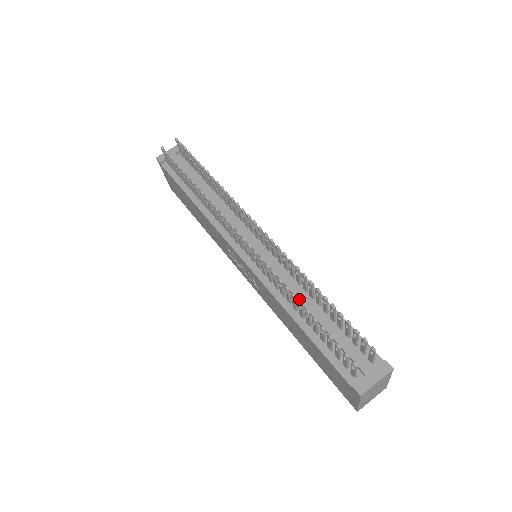
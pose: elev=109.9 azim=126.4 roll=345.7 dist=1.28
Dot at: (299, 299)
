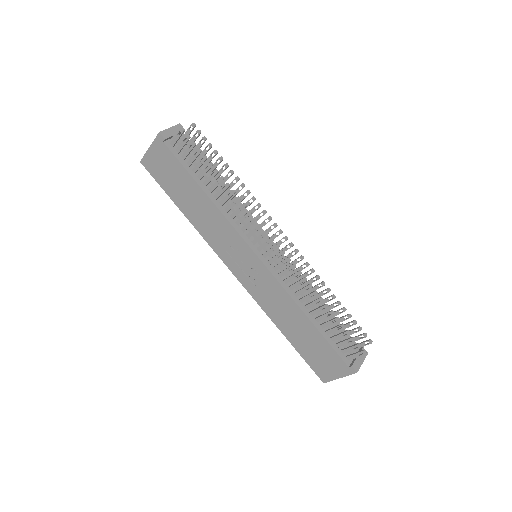
Dot at: (310, 300)
